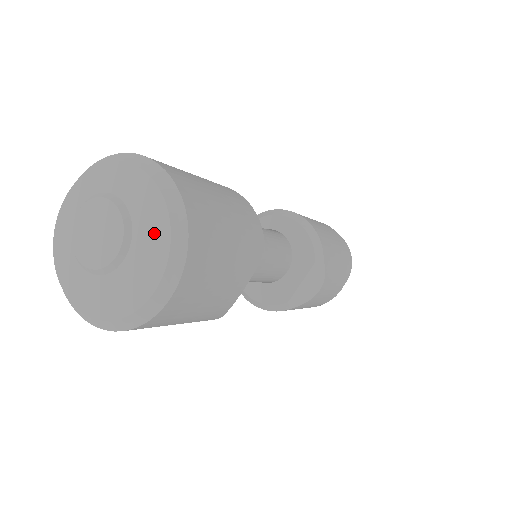
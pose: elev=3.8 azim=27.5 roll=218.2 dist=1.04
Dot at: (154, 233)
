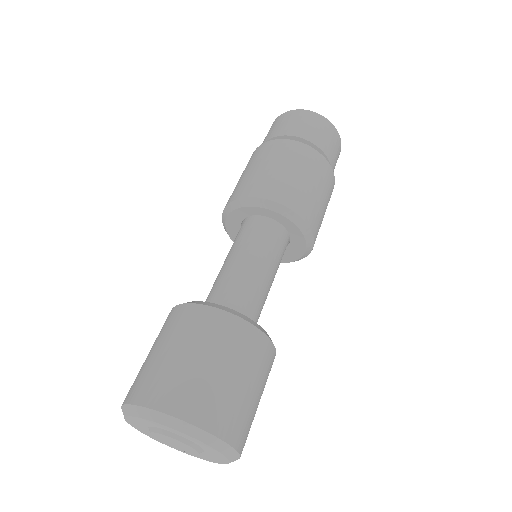
Dot at: (204, 457)
